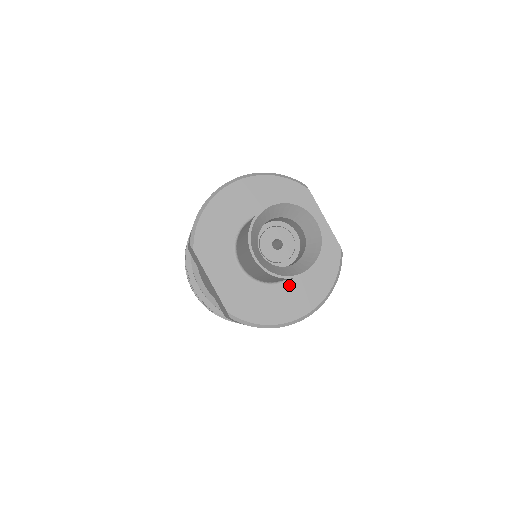
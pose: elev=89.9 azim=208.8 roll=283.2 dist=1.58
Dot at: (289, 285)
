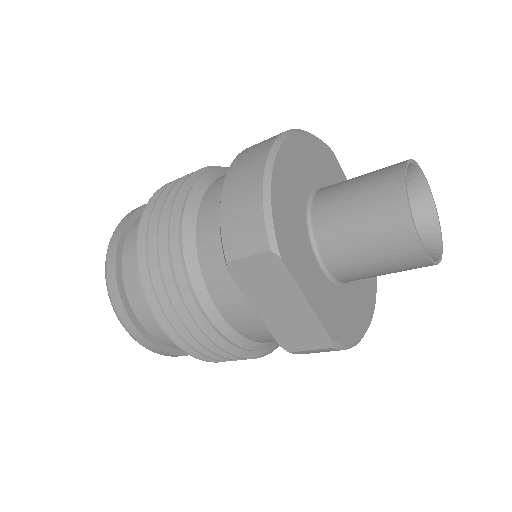
Dot at: occluded
